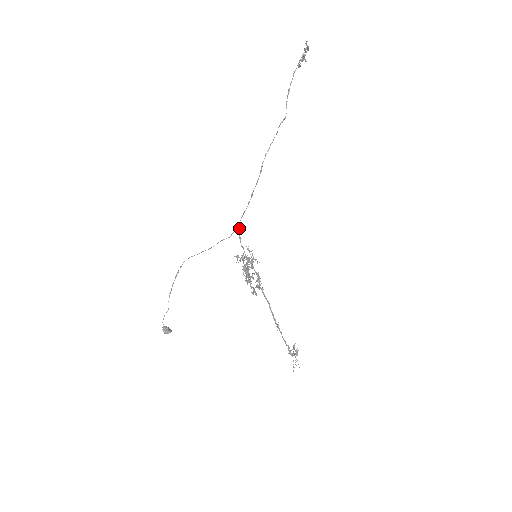
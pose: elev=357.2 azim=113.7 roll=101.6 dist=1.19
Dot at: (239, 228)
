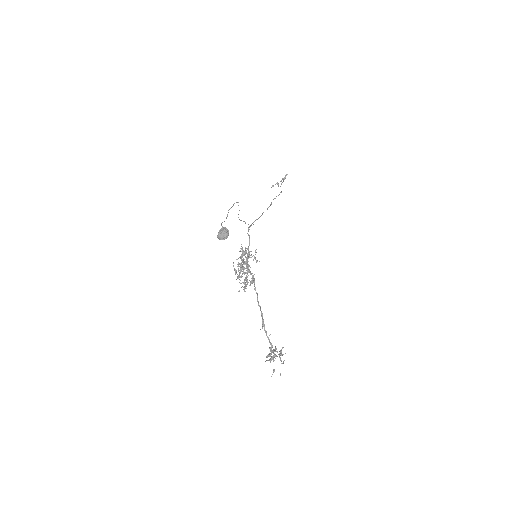
Dot at: occluded
